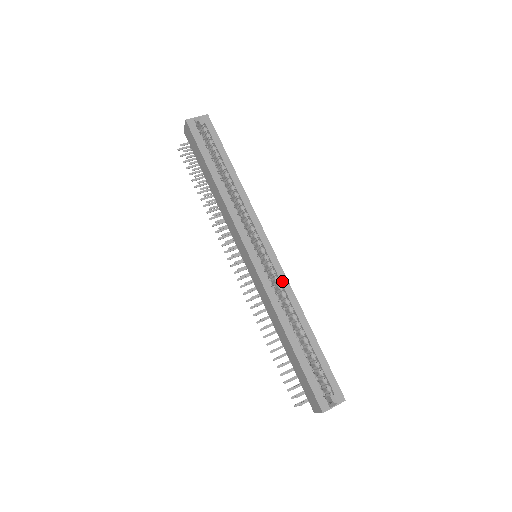
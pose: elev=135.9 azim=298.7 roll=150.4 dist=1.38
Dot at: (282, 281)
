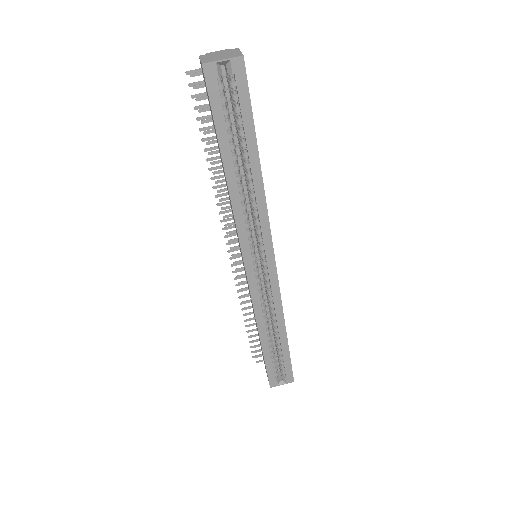
Dot at: (274, 296)
